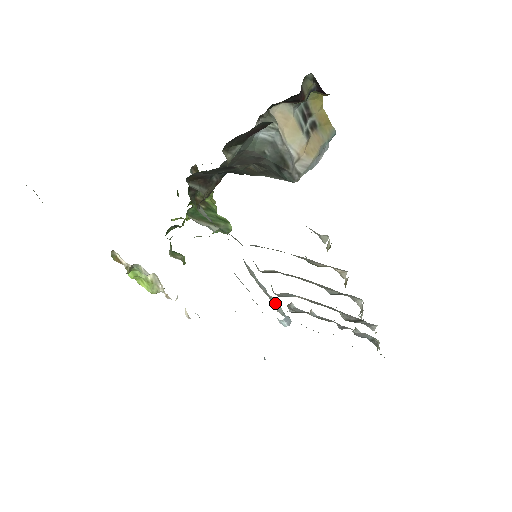
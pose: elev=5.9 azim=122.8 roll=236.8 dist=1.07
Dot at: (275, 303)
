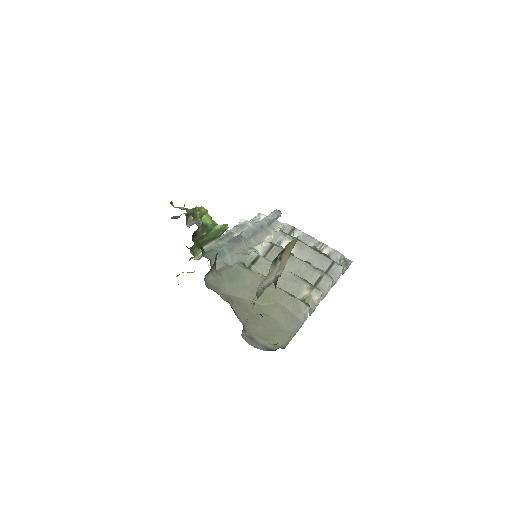
Dot at: (269, 223)
